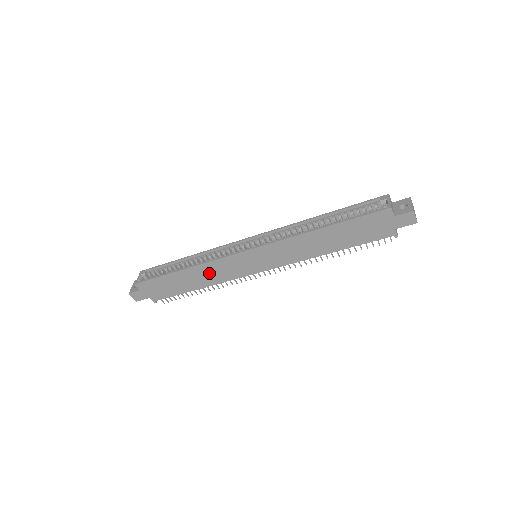
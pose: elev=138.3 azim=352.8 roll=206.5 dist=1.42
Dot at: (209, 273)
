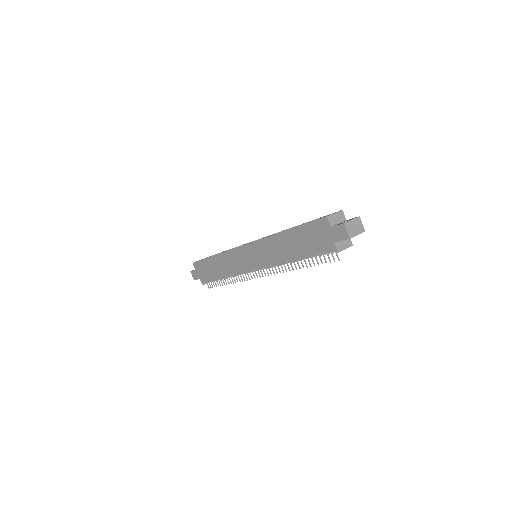
Dot at: (227, 263)
